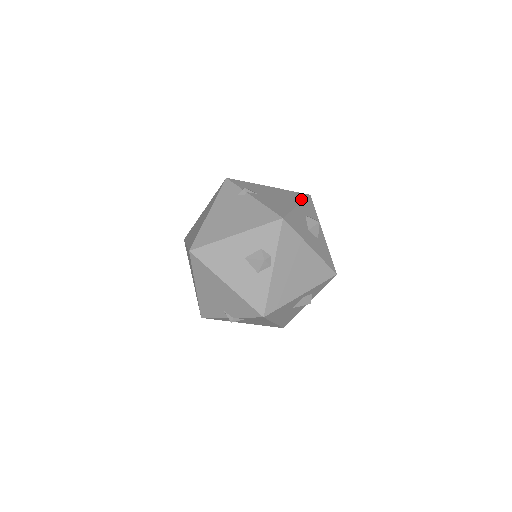
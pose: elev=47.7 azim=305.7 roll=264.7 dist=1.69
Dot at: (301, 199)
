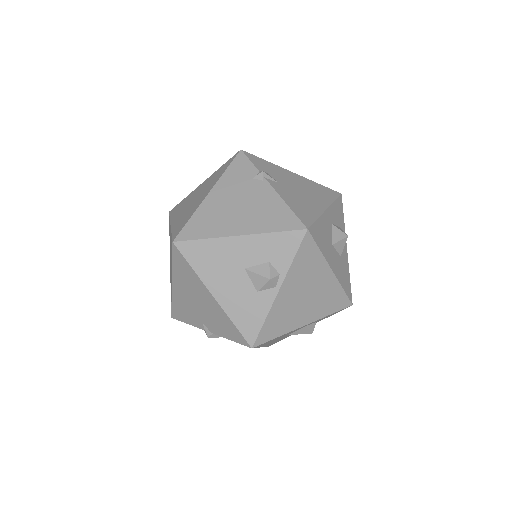
Dot at: (331, 199)
